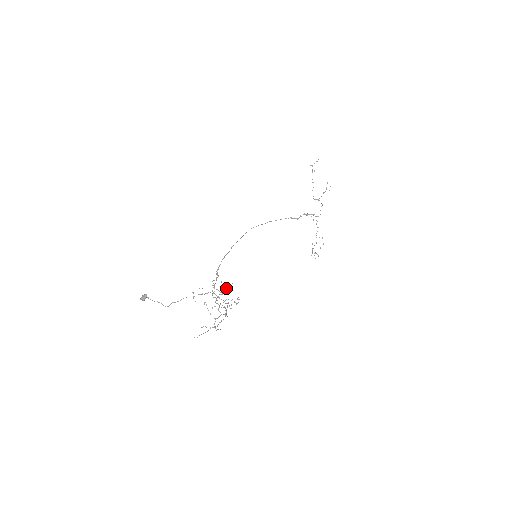
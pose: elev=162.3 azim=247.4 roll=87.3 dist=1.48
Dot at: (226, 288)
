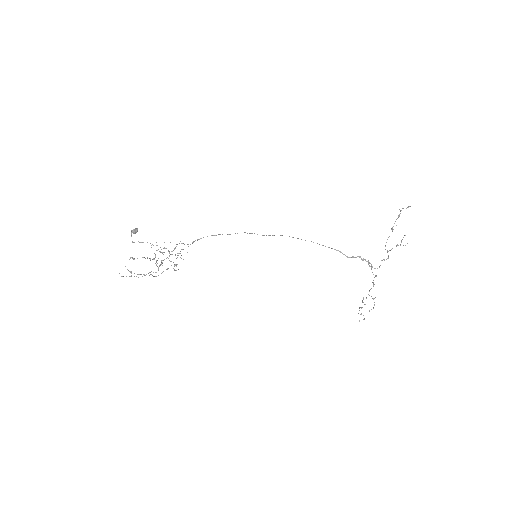
Dot at: occluded
